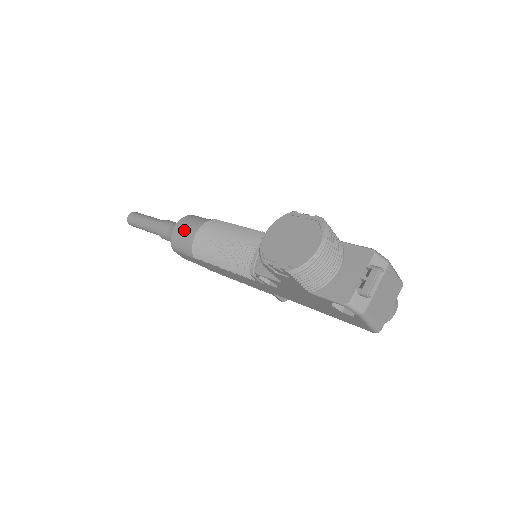
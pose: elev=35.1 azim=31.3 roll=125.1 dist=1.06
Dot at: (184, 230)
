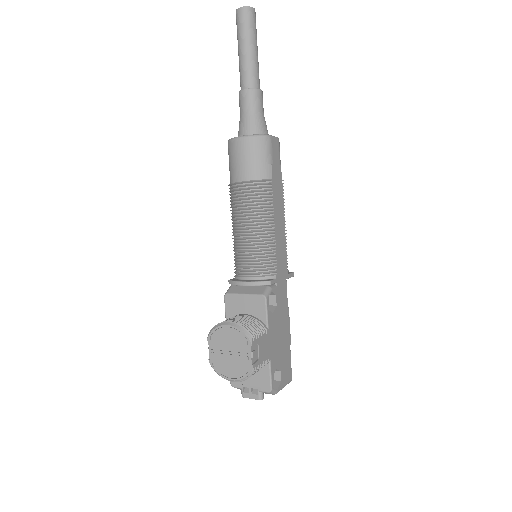
Dot at: (239, 159)
